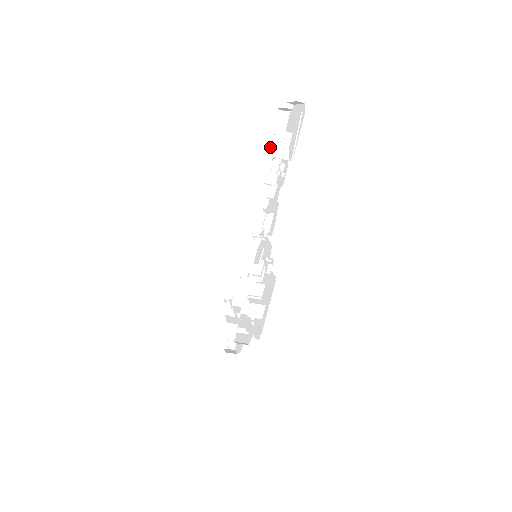
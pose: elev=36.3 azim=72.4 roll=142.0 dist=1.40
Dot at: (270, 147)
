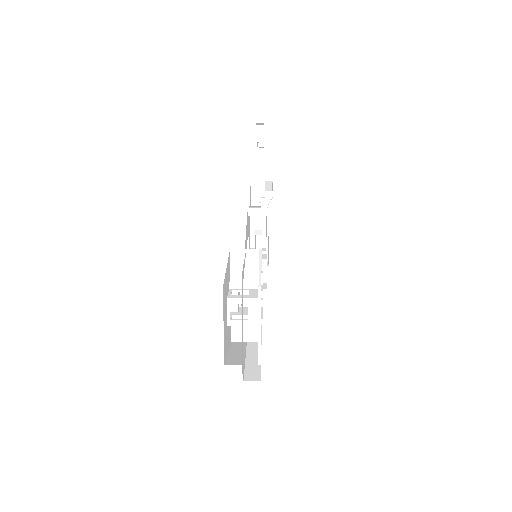
Dot at: occluded
